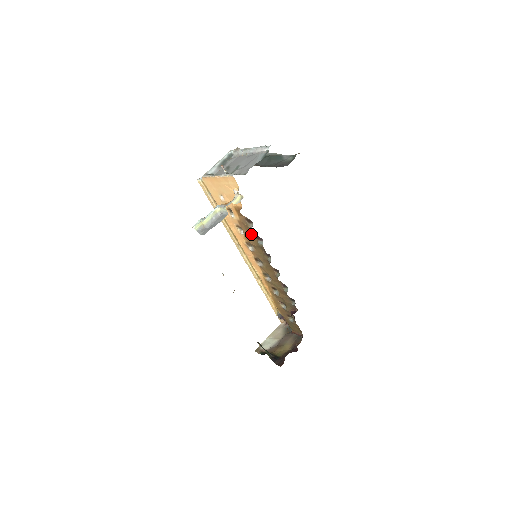
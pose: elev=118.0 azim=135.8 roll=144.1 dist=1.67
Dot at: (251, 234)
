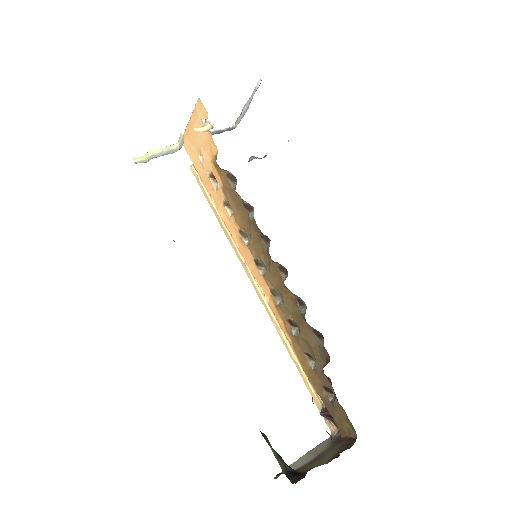
Dot at: (239, 205)
